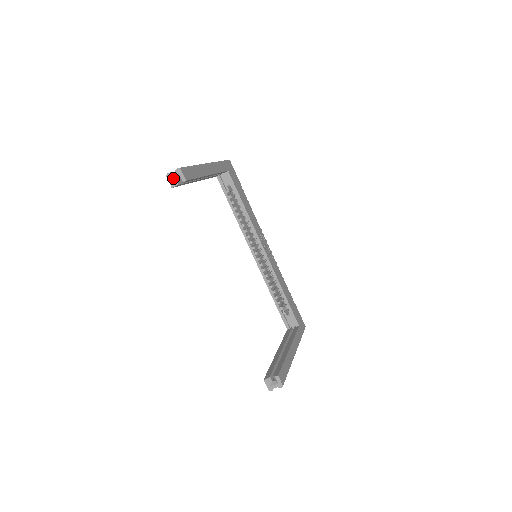
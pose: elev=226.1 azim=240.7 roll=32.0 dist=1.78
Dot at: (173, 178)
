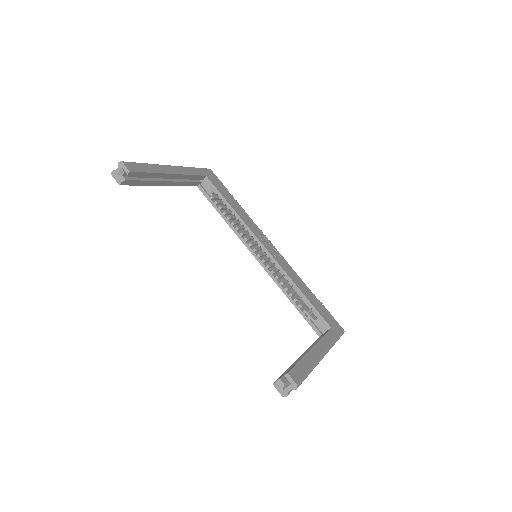
Dot at: (118, 175)
